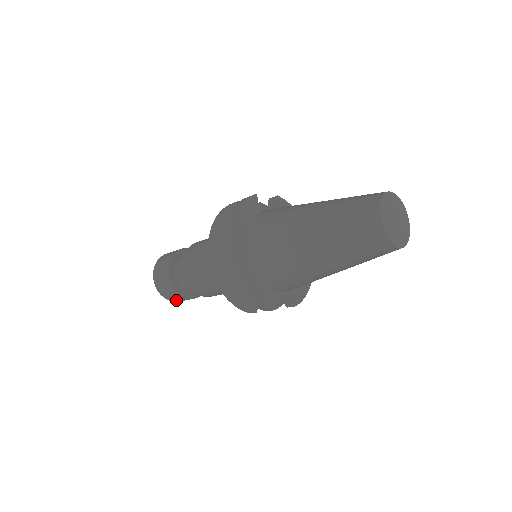
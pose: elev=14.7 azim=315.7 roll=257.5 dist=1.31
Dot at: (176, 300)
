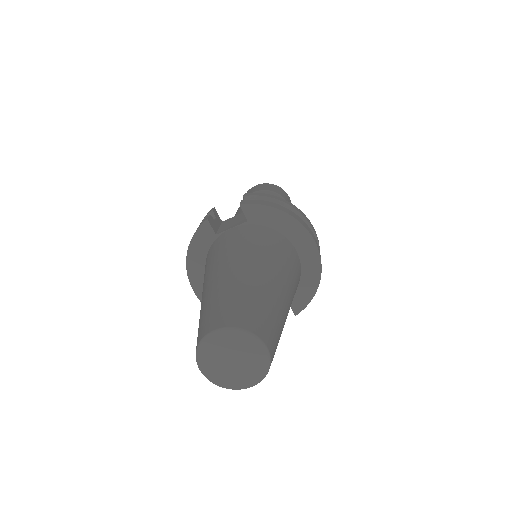
Dot at: occluded
